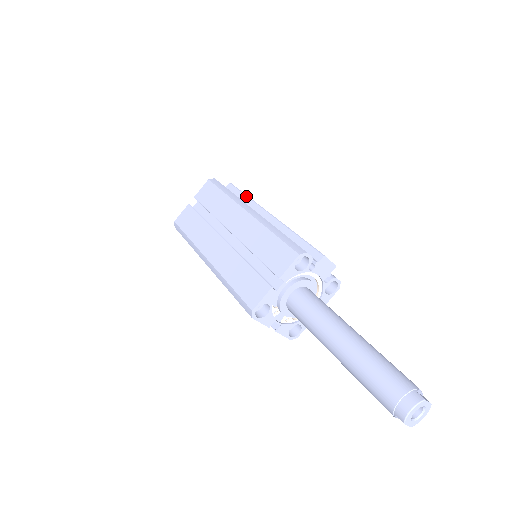
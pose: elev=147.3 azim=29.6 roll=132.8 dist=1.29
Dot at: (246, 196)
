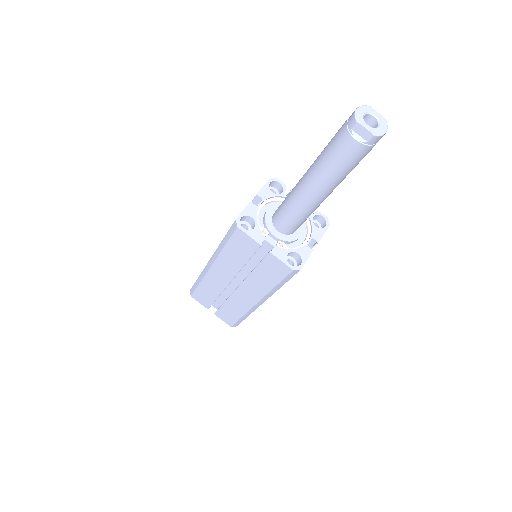
Dot at: occluded
